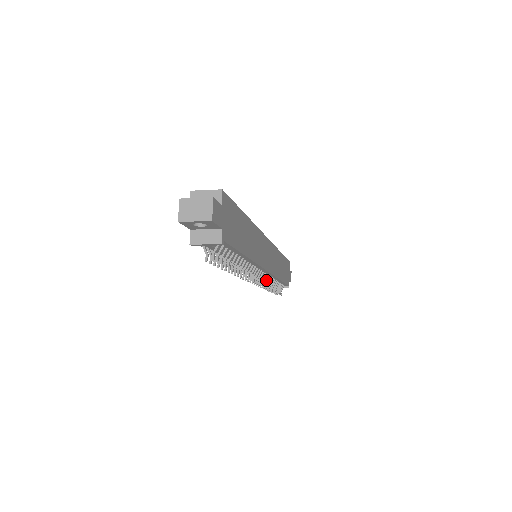
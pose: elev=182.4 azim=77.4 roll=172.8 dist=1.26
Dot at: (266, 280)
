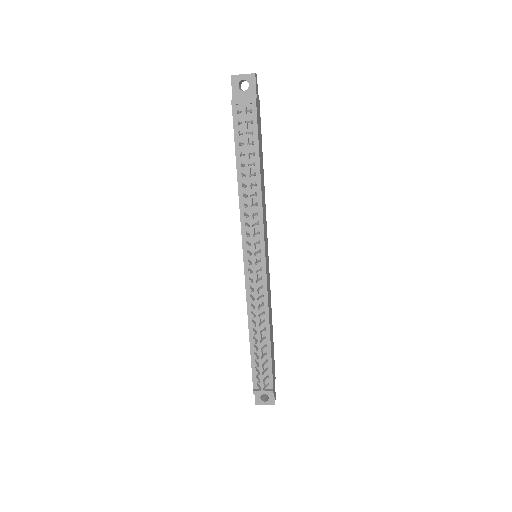
Dot at: (260, 296)
